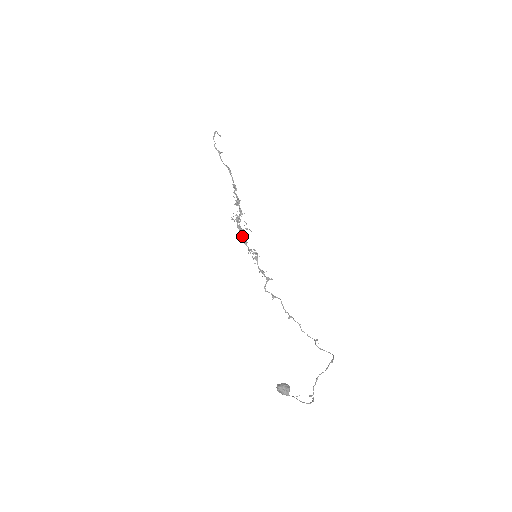
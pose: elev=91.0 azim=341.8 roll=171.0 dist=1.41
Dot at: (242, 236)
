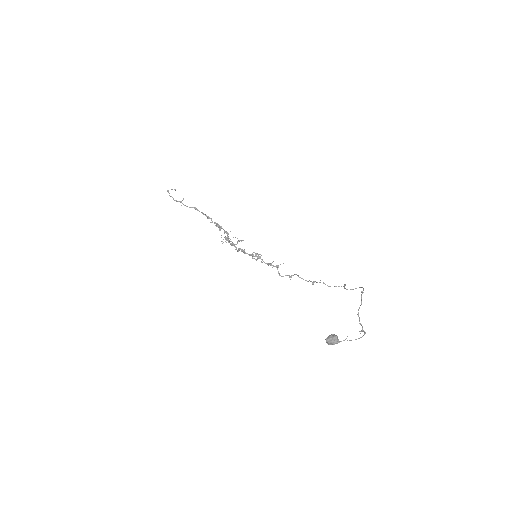
Dot at: (238, 249)
